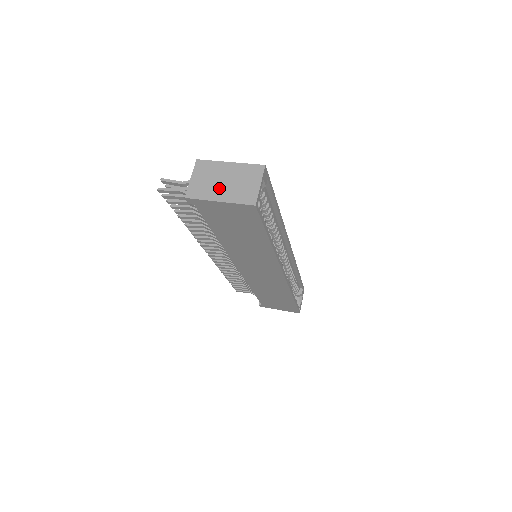
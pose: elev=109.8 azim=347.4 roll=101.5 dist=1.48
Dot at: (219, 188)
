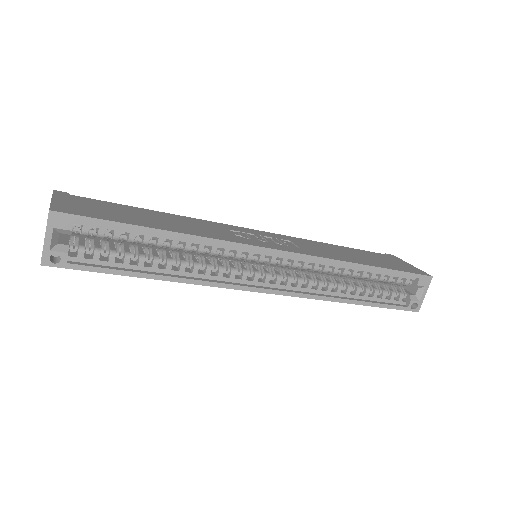
Dot at: occluded
